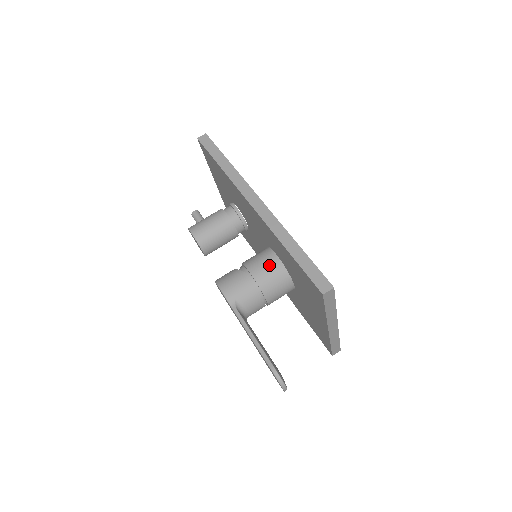
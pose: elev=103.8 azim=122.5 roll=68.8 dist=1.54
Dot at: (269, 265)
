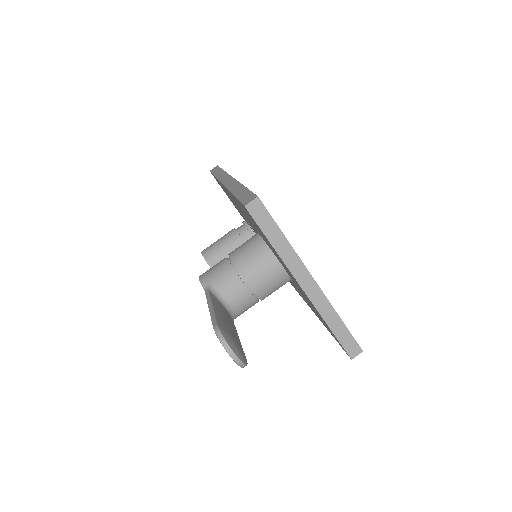
Dot at: (249, 244)
